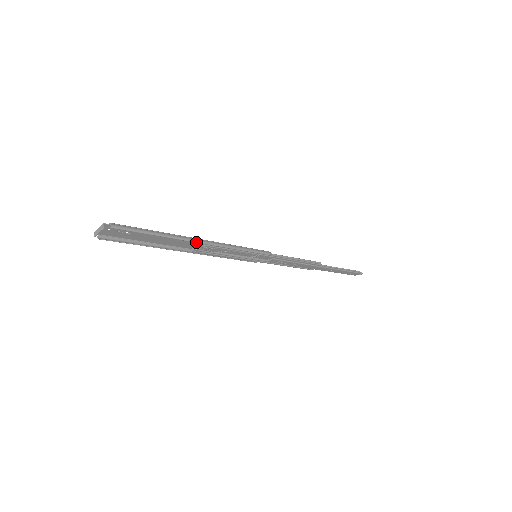
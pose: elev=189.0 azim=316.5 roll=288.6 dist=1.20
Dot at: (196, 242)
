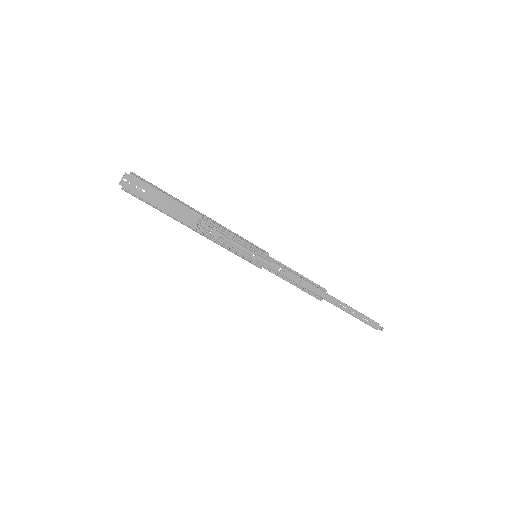
Dot at: (197, 211)
